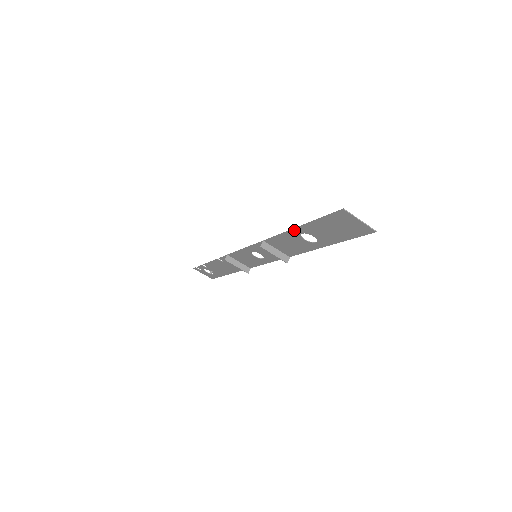
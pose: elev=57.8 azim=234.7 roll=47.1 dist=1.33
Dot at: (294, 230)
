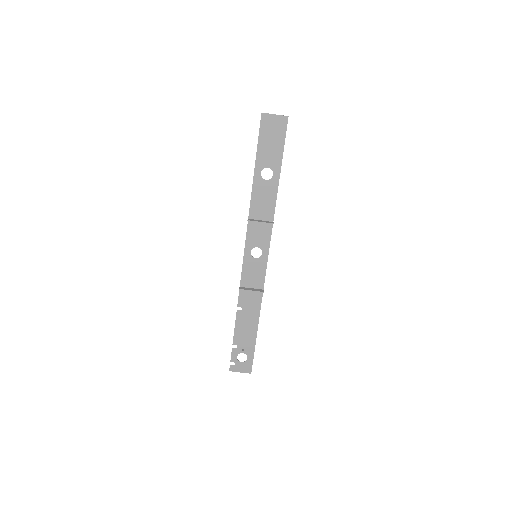
Dot at: (255, 174)
